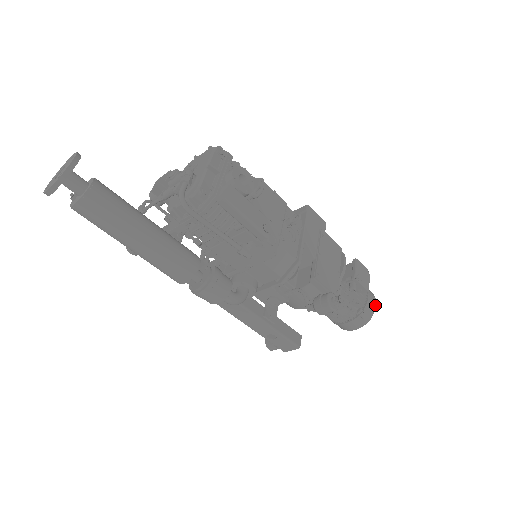
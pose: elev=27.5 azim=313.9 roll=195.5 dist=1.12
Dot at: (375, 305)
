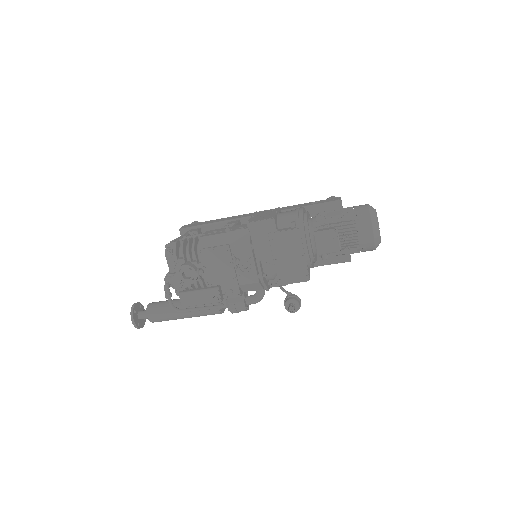
Dot at: (372, 235)
